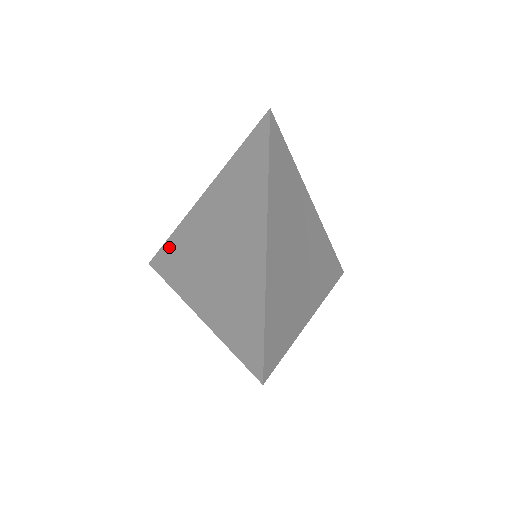
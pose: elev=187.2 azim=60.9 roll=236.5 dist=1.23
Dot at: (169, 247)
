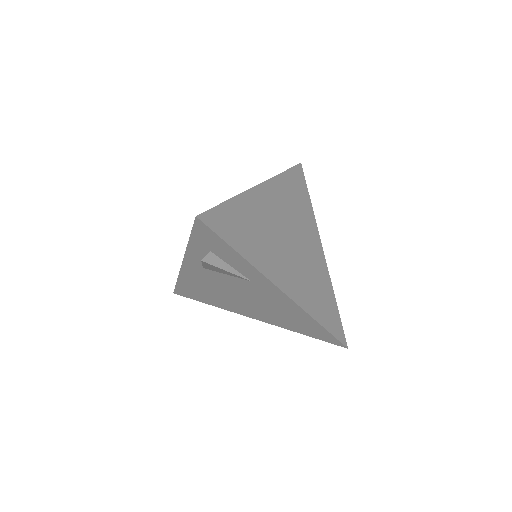
Dot at: occluded
